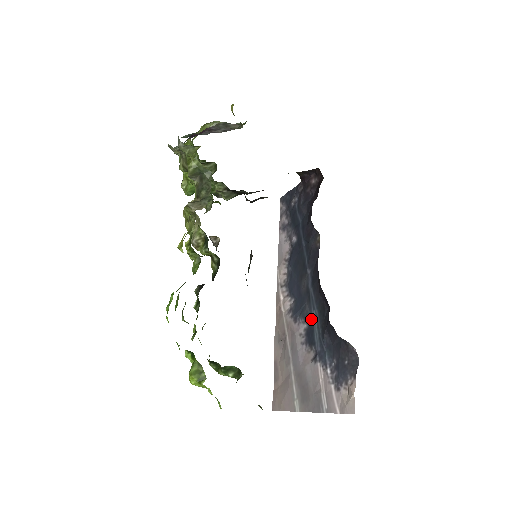
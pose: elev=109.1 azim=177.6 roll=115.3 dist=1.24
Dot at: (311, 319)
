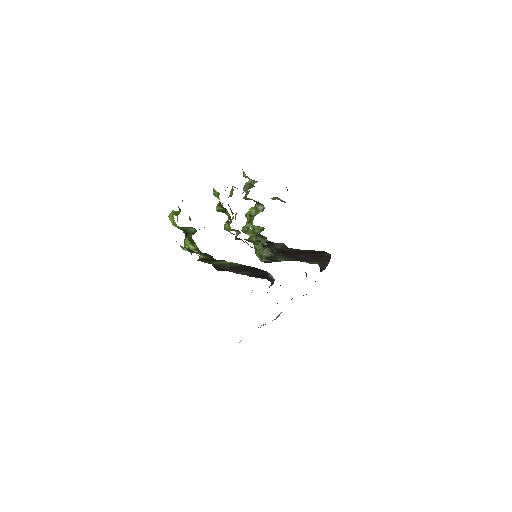
Dot at: occluded
